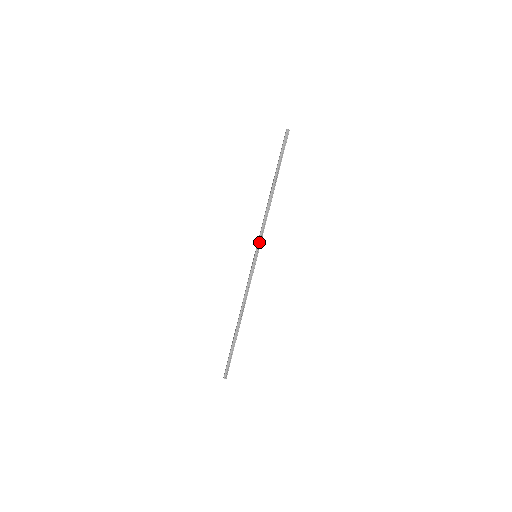
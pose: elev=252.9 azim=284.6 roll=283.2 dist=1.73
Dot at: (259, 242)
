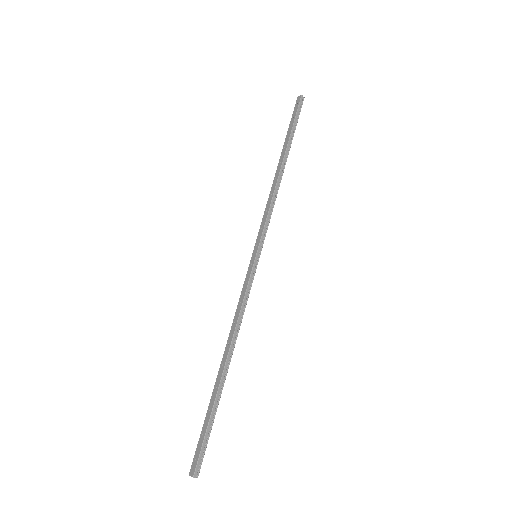
Dot at: (263, 235)
